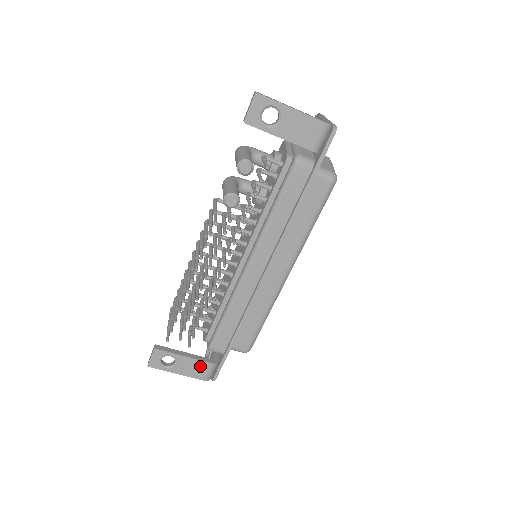
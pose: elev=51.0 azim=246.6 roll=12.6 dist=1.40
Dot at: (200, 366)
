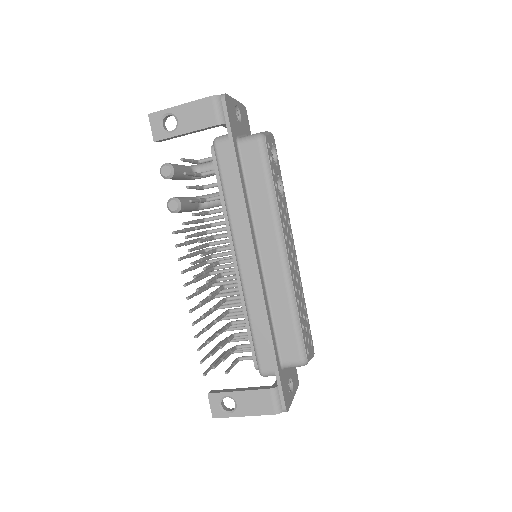
Dot at: (260, 397)
